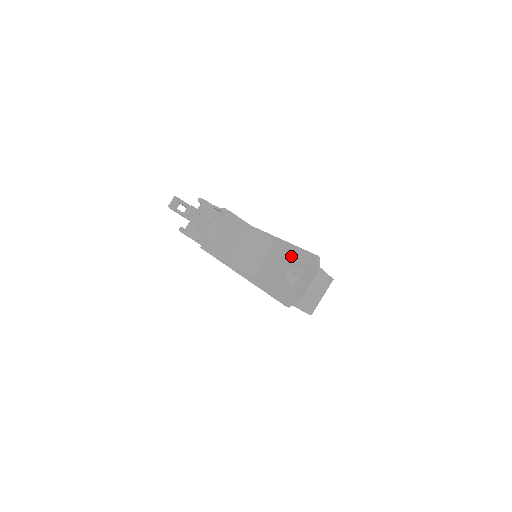
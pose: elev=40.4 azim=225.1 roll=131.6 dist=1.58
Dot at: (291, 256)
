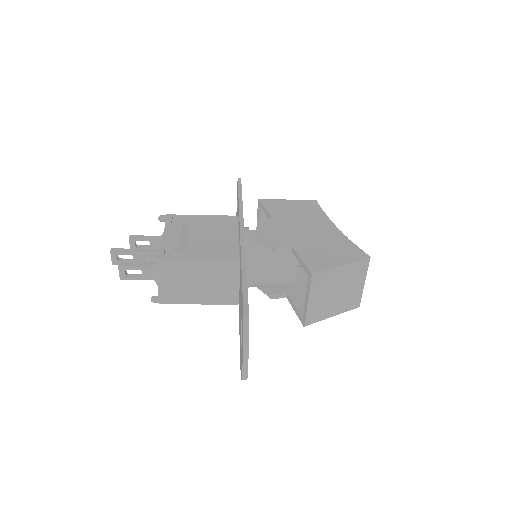
Dot at: (241, 297)
